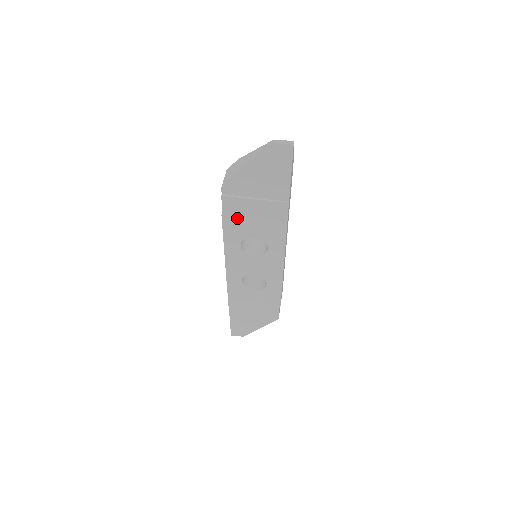
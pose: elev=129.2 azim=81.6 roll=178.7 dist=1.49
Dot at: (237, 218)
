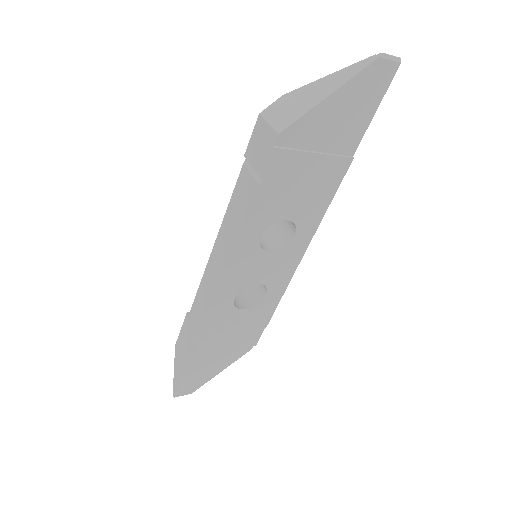
Dot at: (278, 188)
